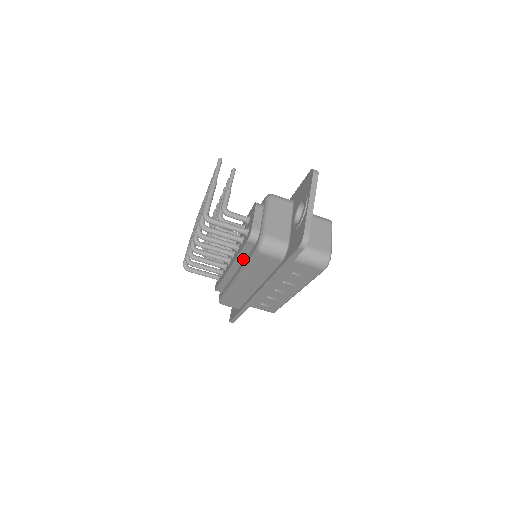
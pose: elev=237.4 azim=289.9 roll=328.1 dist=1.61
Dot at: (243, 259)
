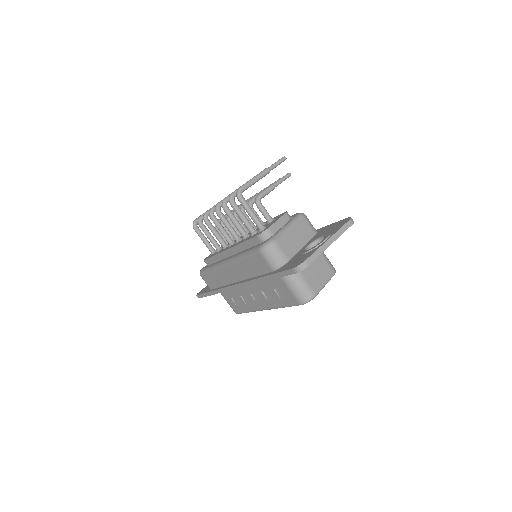
Dot at: (244, 249)
